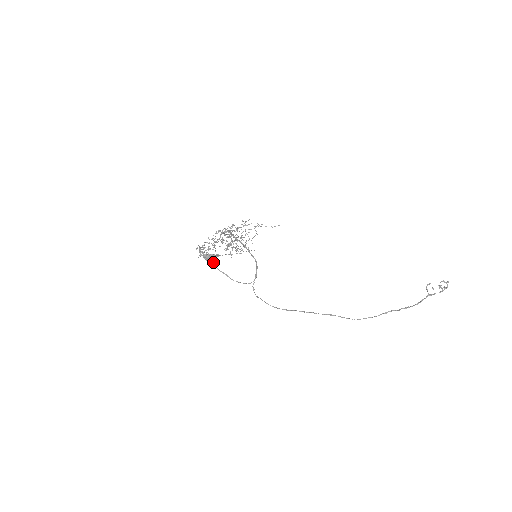
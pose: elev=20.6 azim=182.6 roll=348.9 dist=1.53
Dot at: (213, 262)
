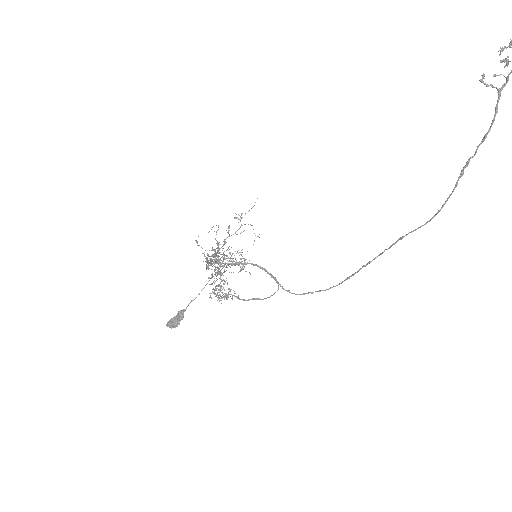
Dot at: occluded
